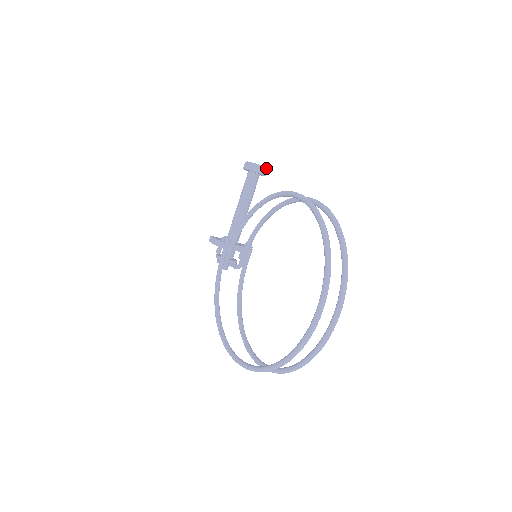
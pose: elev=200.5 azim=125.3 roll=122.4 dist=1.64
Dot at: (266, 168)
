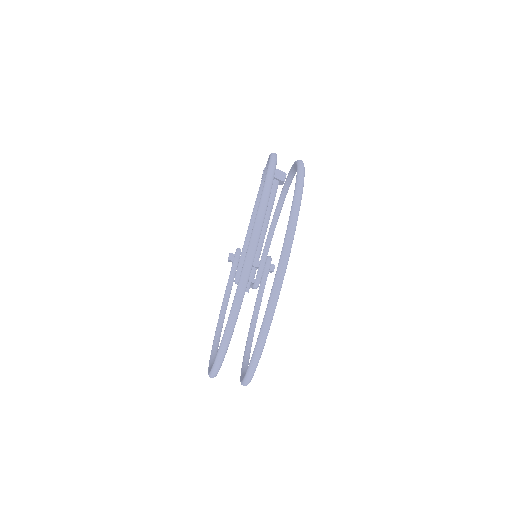
Dot at: (284, 172)
